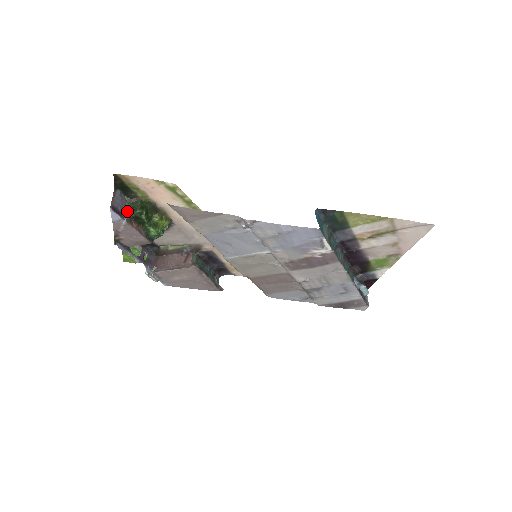
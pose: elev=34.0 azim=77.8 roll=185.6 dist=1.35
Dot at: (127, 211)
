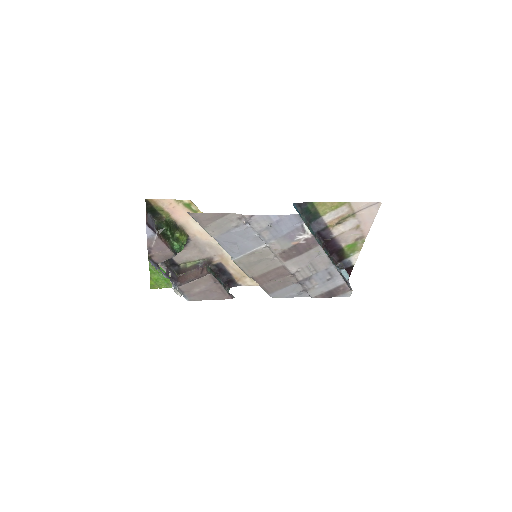
Dot at: (157, 229)
